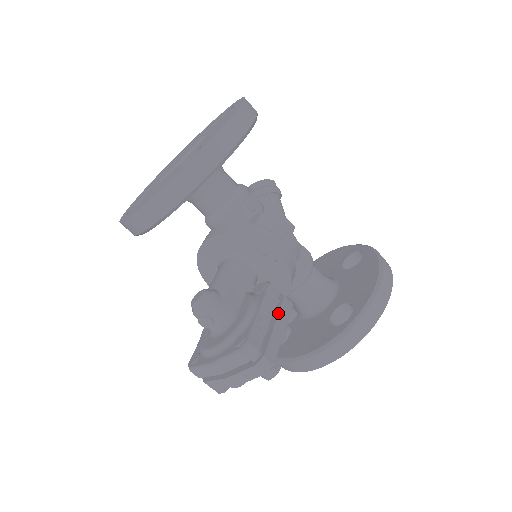
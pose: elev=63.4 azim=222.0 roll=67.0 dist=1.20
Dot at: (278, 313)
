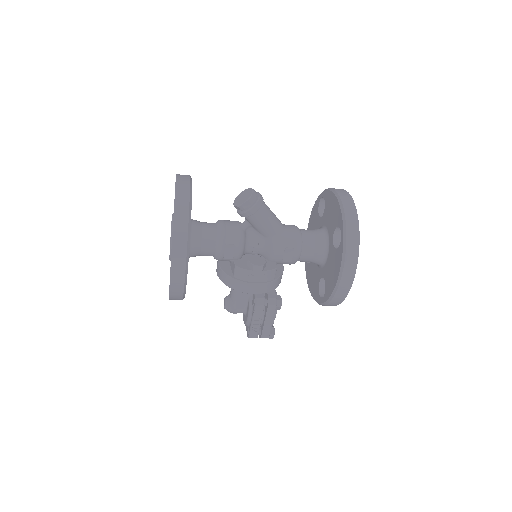
Dot at: (265, 316)
